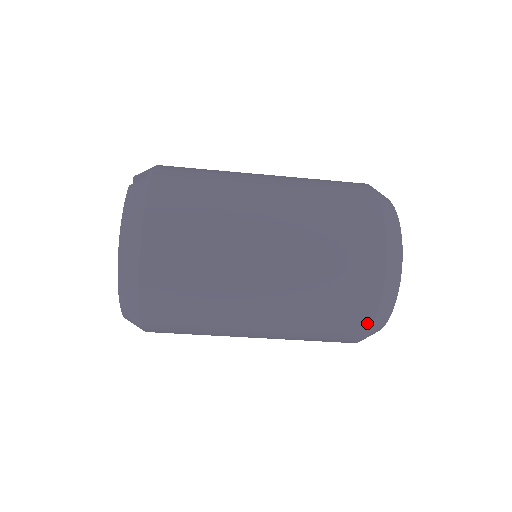
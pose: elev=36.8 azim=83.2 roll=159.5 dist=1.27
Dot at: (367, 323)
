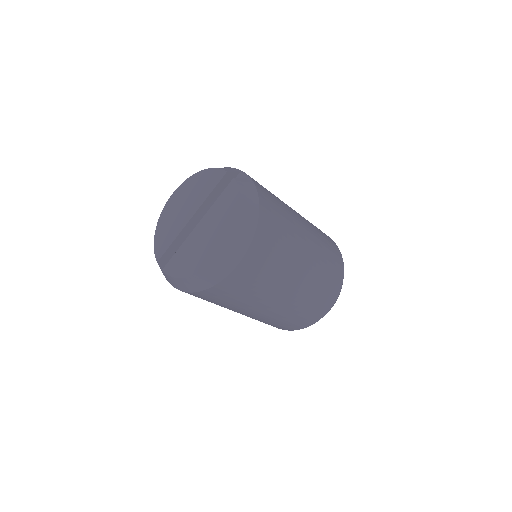
Dot at: (321, 316)
